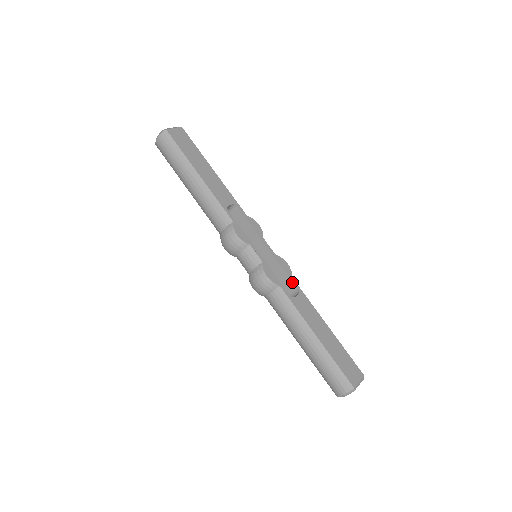
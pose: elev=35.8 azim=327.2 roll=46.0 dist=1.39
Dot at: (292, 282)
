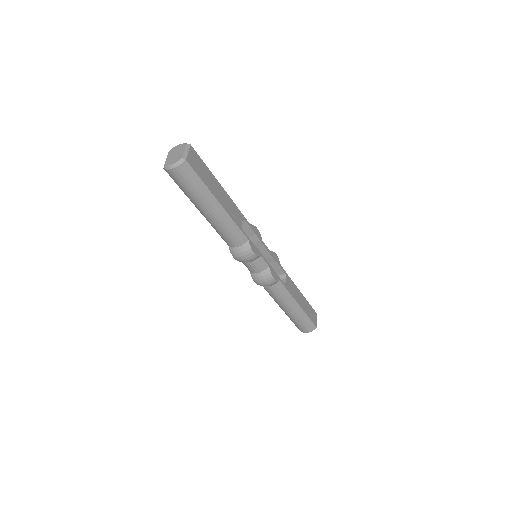
Dot at: (281, 270)
